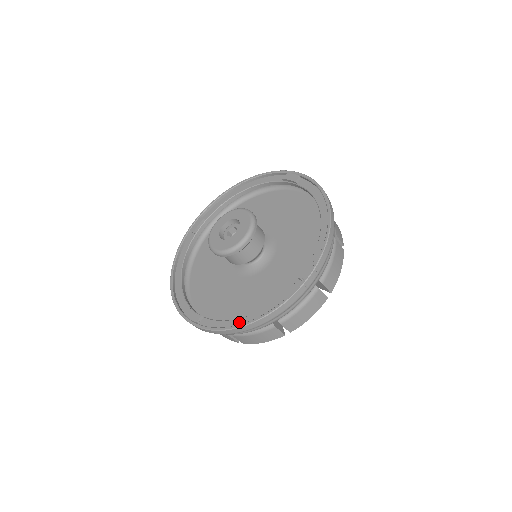
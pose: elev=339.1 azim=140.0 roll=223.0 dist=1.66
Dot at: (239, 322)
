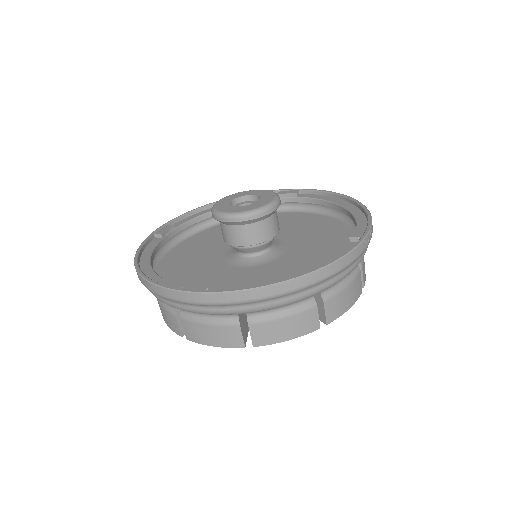
Dot at: occluded
